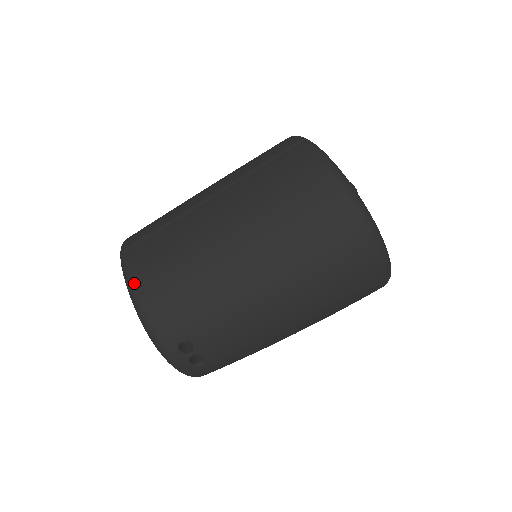
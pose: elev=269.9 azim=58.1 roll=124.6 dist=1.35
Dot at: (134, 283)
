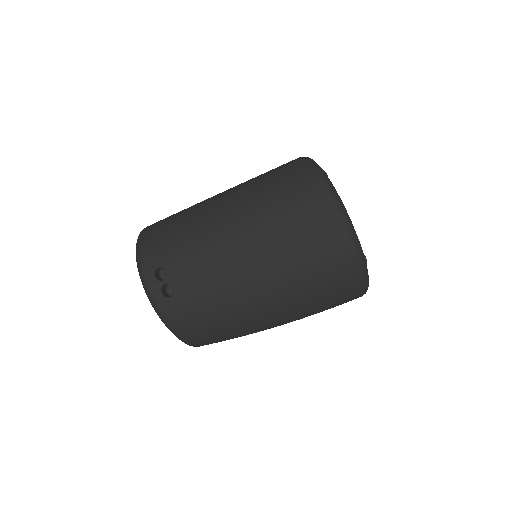
Dot at: (143, 231)
